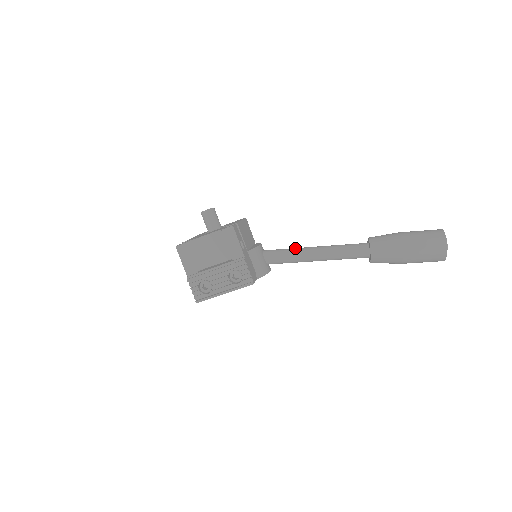
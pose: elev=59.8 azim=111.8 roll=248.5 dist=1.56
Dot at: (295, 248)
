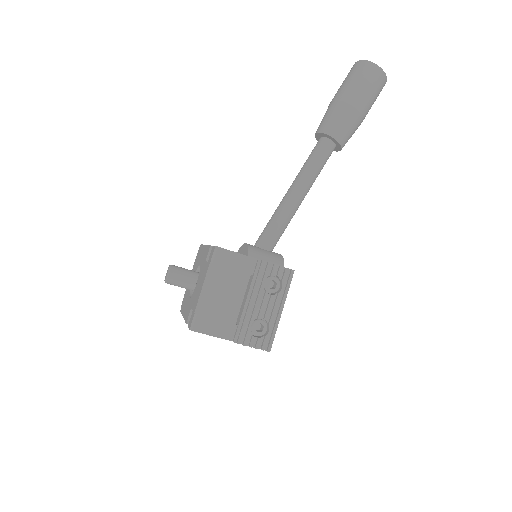
Dot at: (275, 211)
